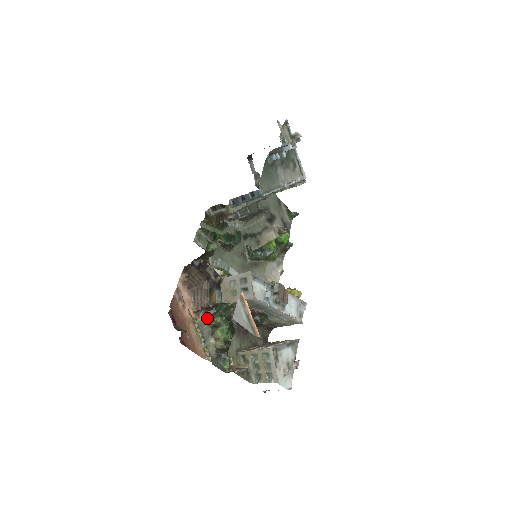
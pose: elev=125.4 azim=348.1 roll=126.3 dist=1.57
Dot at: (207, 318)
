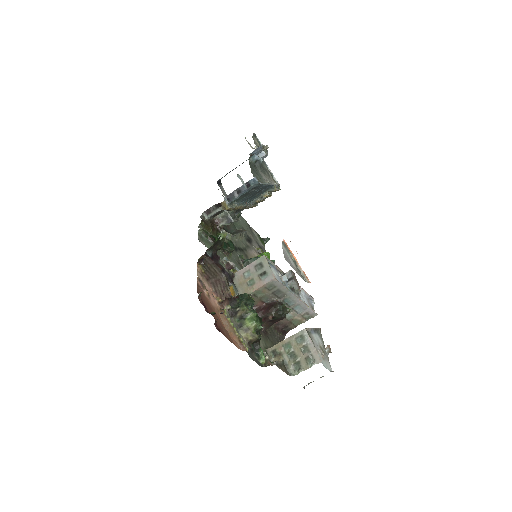
Dot at: (232, 309)
